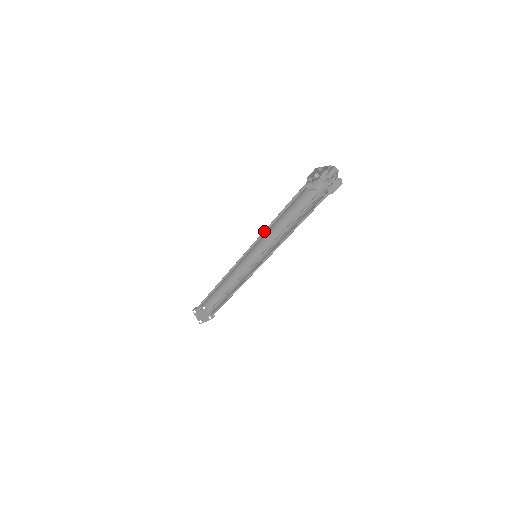
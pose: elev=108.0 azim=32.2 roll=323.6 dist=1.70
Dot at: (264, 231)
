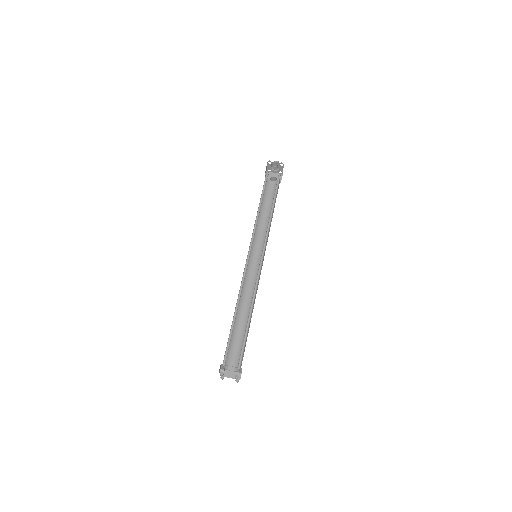
Dot at: (254, 225)
